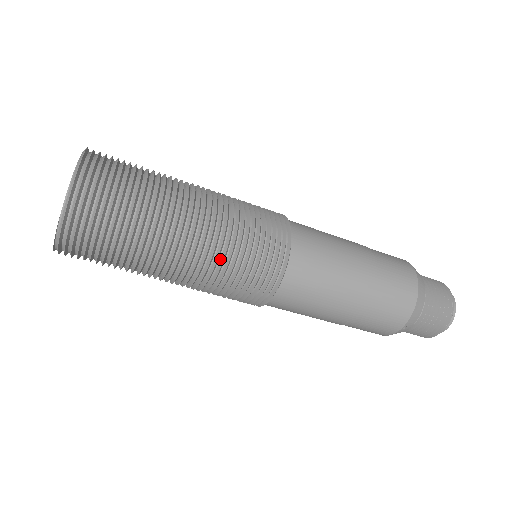
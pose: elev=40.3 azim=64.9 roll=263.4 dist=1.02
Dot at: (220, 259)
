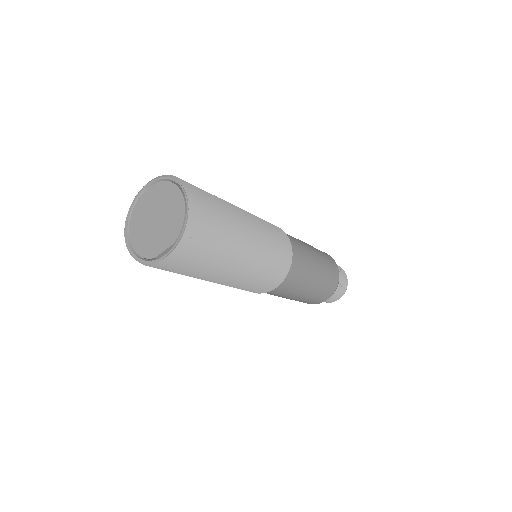
Dot at: (257, 268)
